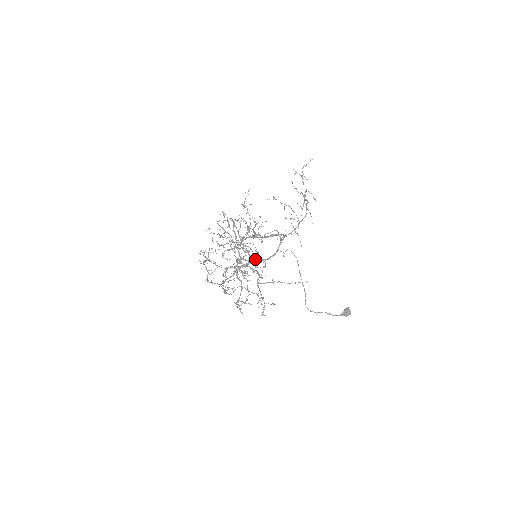
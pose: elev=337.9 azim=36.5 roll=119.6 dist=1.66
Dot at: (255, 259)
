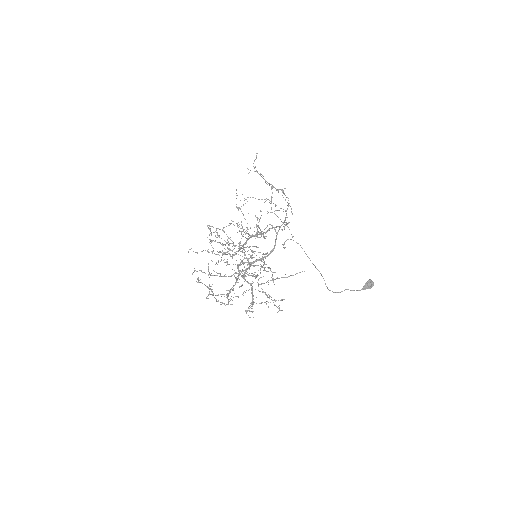
Dot at: (256, 259)
